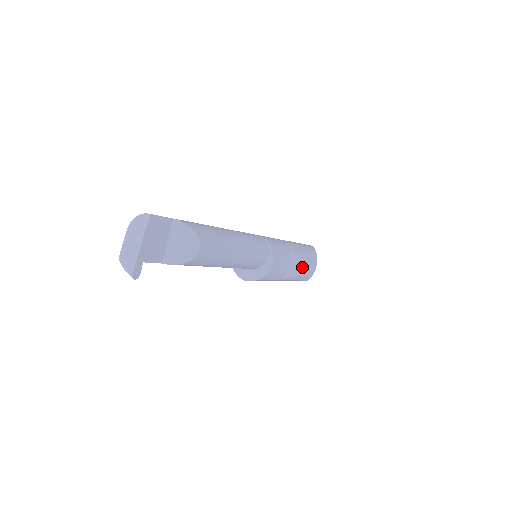
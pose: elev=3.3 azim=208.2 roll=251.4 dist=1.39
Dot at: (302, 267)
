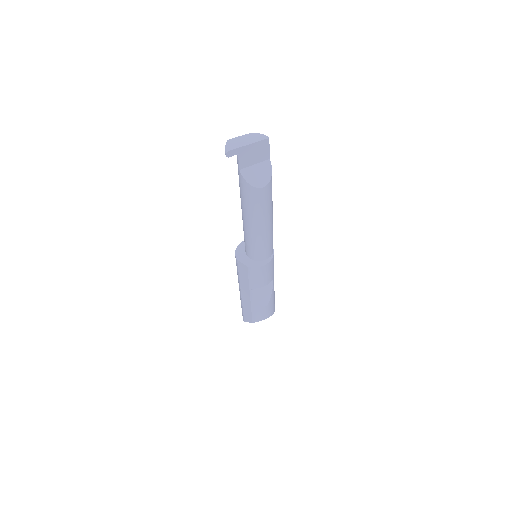
Dot at: (265, 302)
